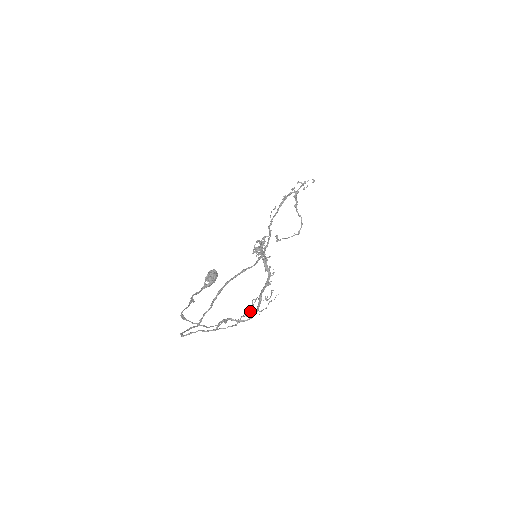
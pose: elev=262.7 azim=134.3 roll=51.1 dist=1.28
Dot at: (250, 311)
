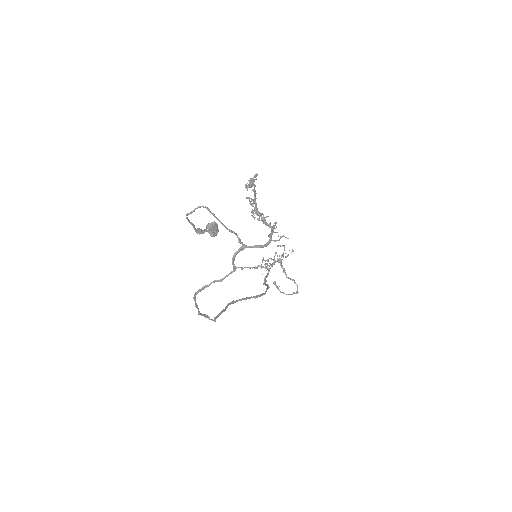
Dot at: (266, 267)
